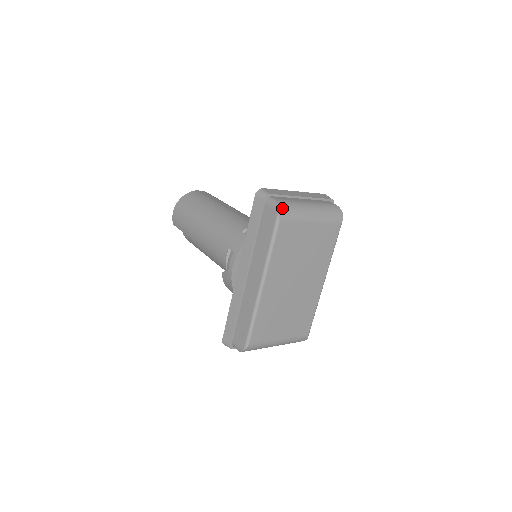
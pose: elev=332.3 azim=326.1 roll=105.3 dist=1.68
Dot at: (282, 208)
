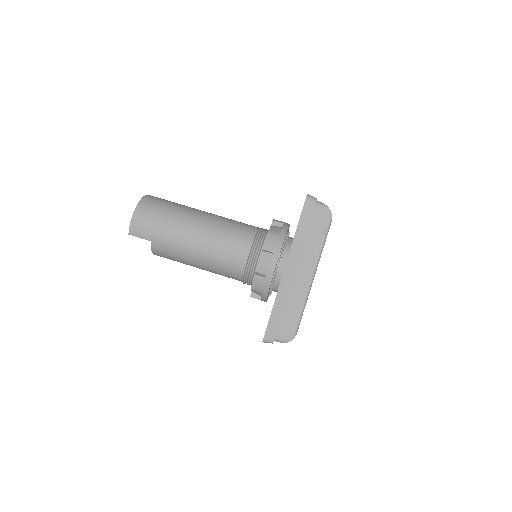
Dot at: (330, 210)
